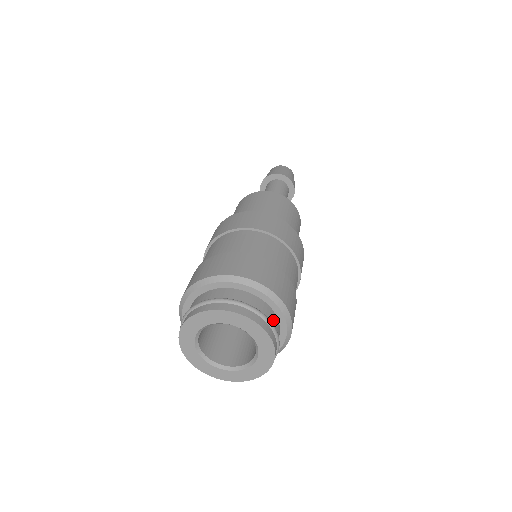
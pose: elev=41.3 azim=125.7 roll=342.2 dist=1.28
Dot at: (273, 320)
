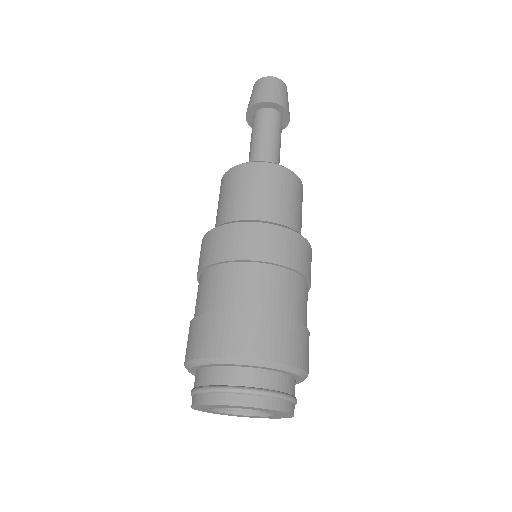
Dot at: (275, 383)
